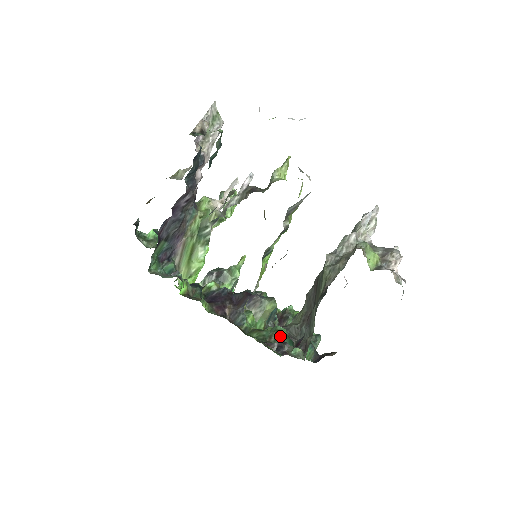
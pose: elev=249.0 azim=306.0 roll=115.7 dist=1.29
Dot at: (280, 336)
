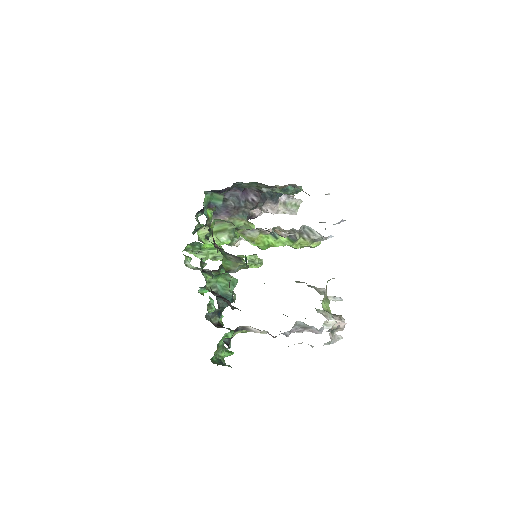
Dot at: occluded
